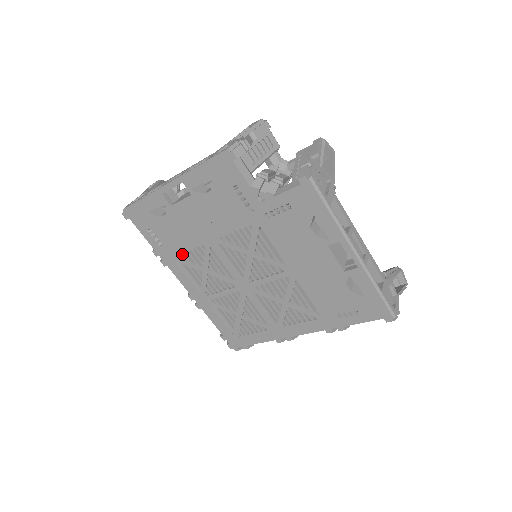
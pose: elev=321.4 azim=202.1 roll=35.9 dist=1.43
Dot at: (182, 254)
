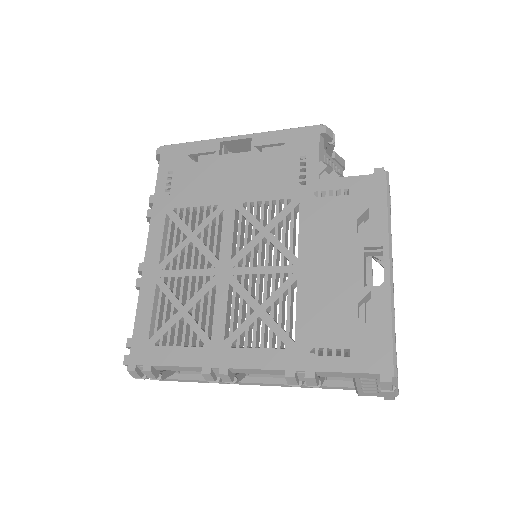
Dot at: (181, 211)
